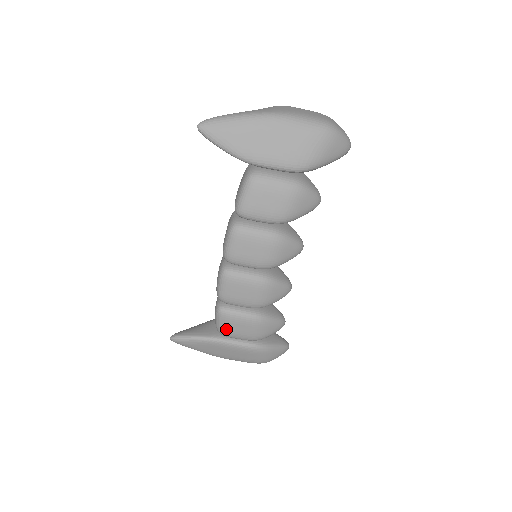
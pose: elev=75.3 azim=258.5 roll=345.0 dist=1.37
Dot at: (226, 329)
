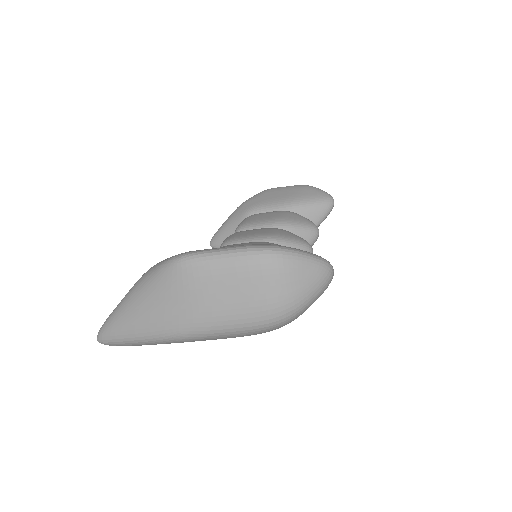
Dot at: occluded
